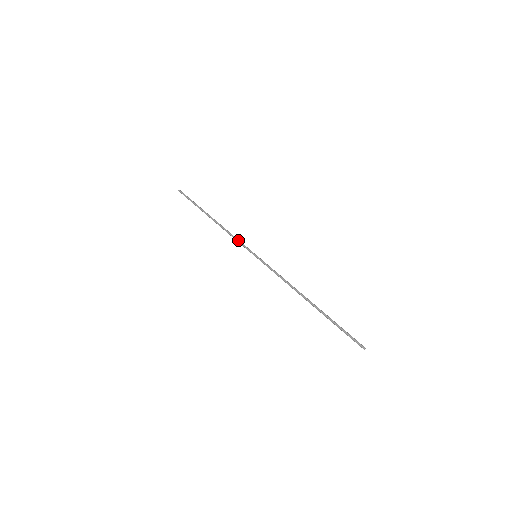
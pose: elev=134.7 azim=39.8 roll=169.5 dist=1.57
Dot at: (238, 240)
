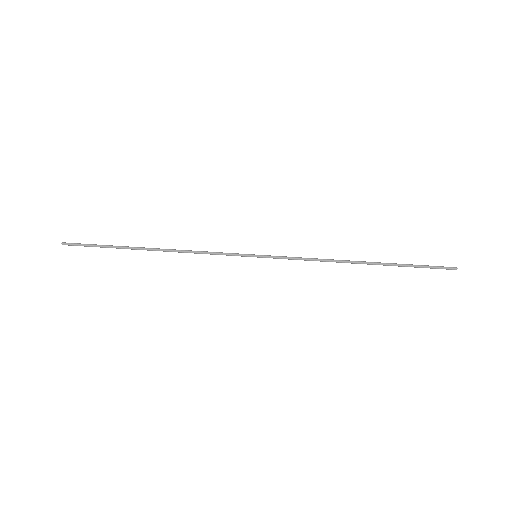
Dot at: (216, 252)
